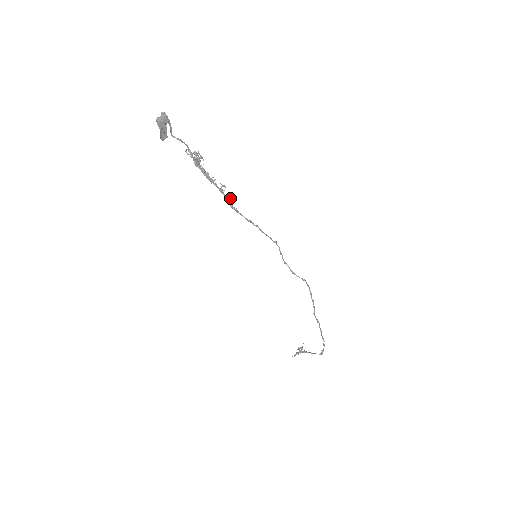
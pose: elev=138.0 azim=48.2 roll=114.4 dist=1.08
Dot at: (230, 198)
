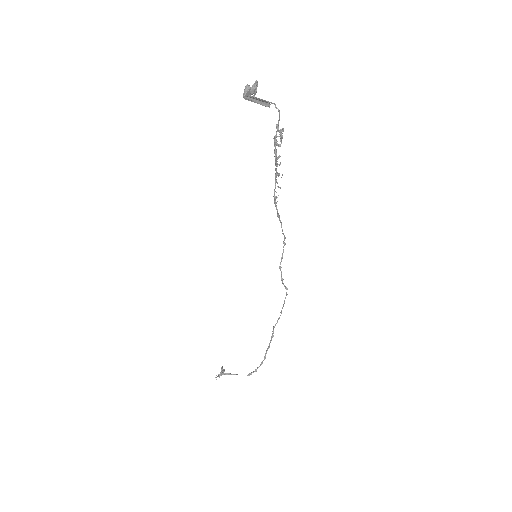
Dot at: (280, 187)
